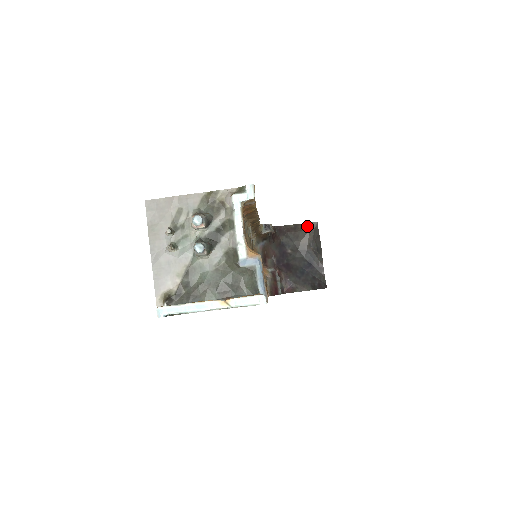
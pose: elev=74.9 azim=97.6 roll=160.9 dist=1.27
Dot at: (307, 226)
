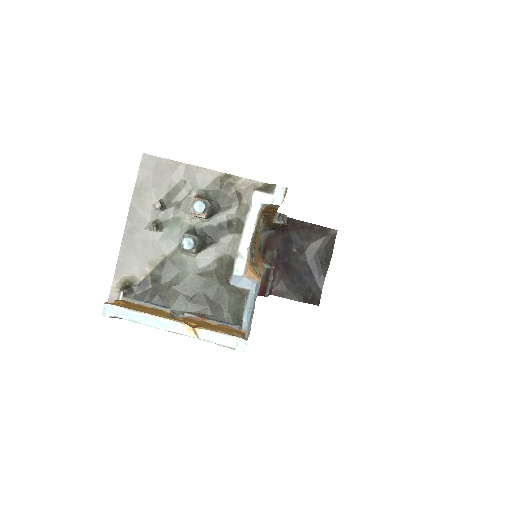
Dot at: (325, 230)
